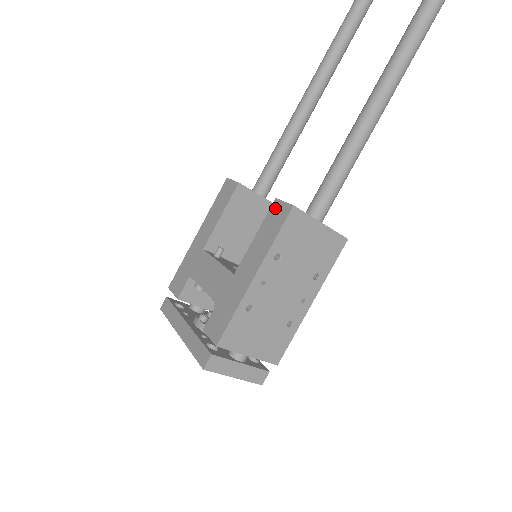
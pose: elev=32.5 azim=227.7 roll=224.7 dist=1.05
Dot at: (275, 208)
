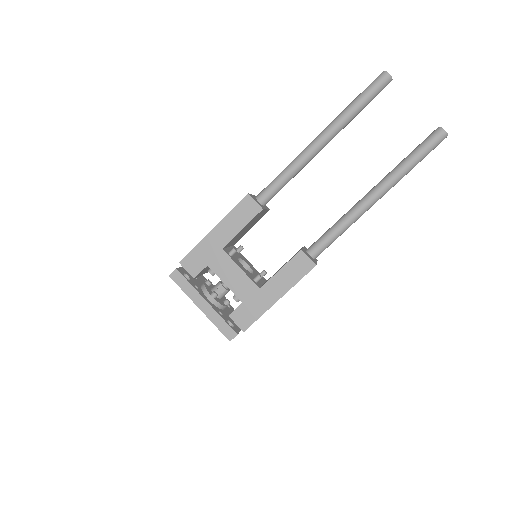
Dot at: (300, 258)
